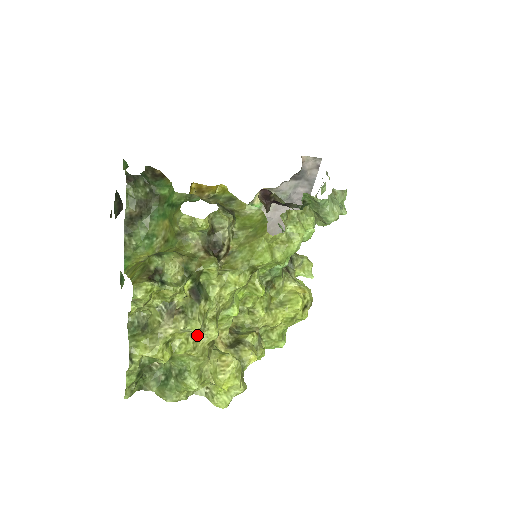
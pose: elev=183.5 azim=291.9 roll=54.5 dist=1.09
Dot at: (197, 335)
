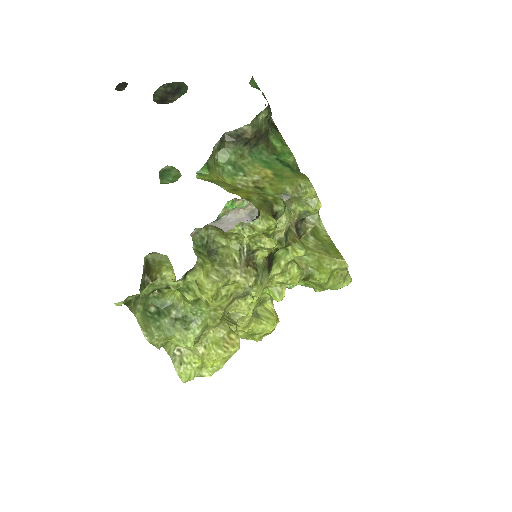
Dot at: (236, 297)
